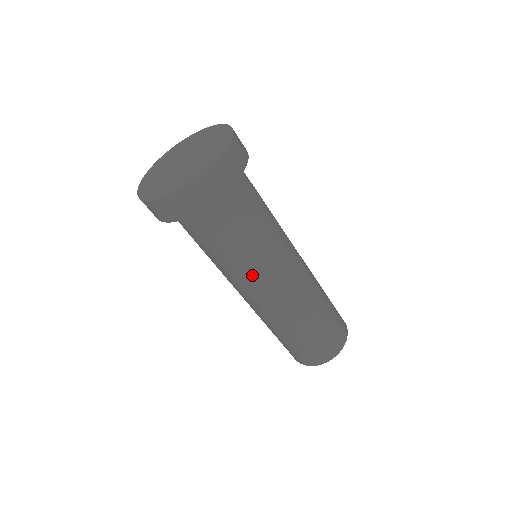
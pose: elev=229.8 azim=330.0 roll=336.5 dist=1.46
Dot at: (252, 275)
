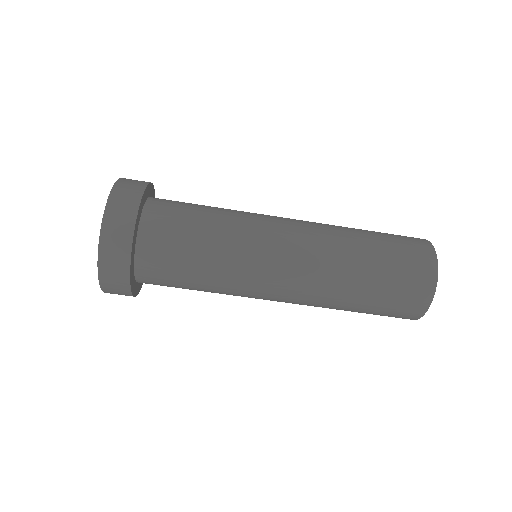
Dot at: (251, 238)
